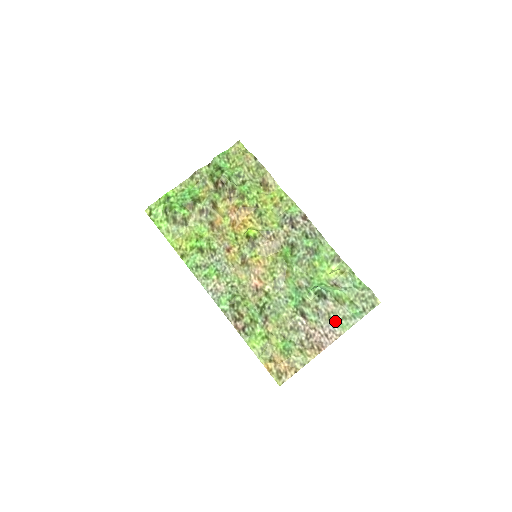
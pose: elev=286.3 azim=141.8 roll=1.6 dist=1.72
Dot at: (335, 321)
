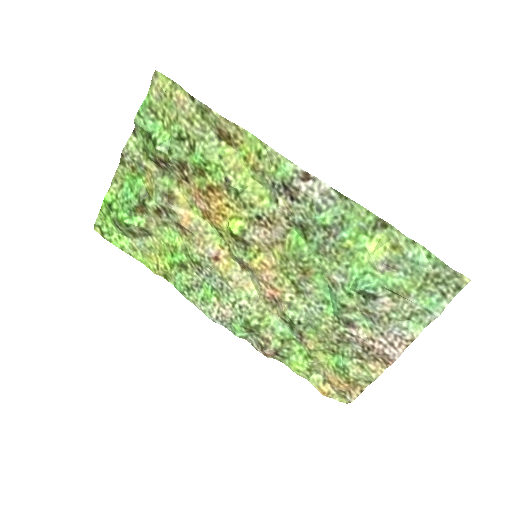
Dot at: (400, 321)
